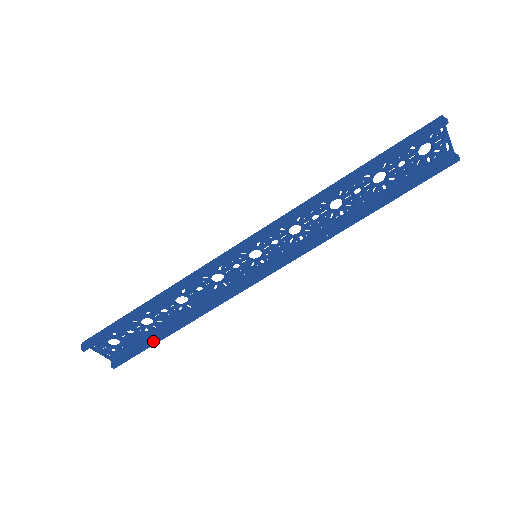
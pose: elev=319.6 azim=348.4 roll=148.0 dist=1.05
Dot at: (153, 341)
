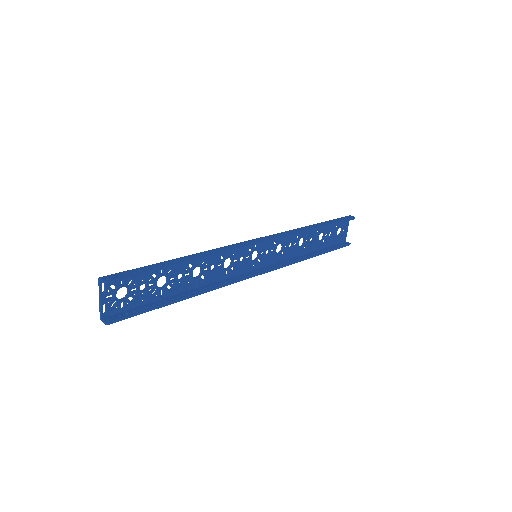
Dot at: (159, 304)
